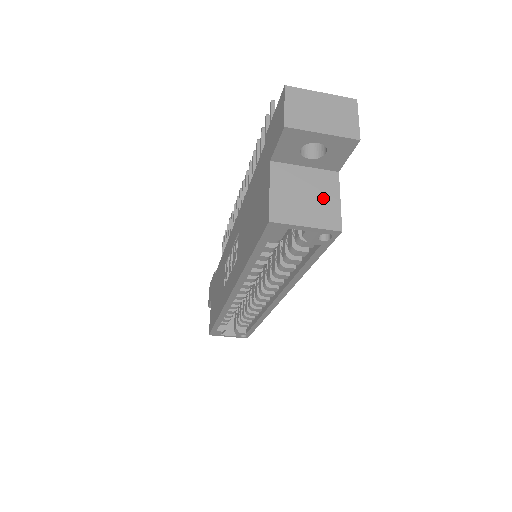
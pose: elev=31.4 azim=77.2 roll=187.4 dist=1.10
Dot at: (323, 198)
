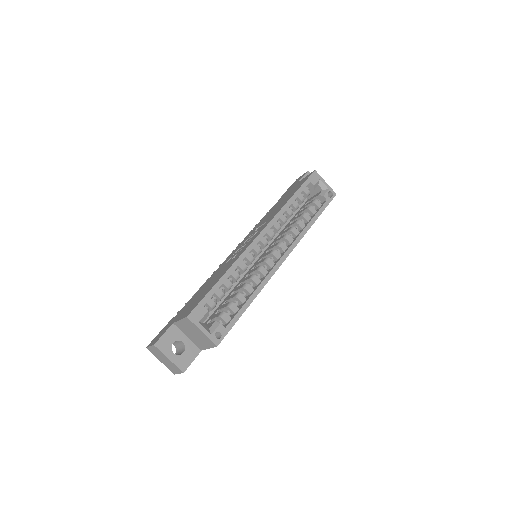
Dot at: occluded
